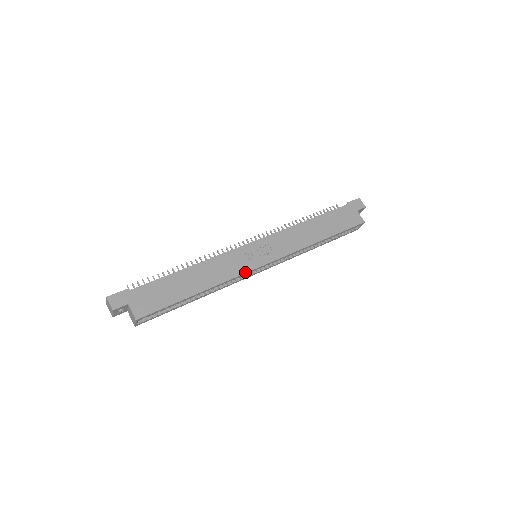
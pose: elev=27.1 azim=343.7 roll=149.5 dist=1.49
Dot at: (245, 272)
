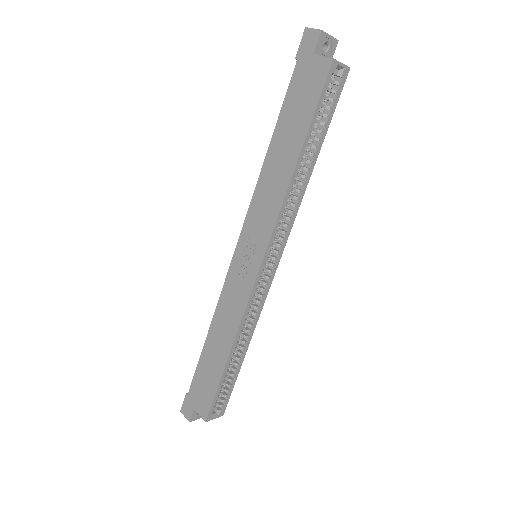
Dot at: (248, 296)
